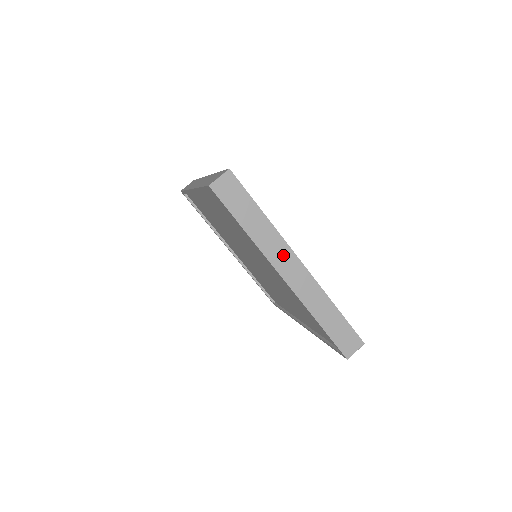
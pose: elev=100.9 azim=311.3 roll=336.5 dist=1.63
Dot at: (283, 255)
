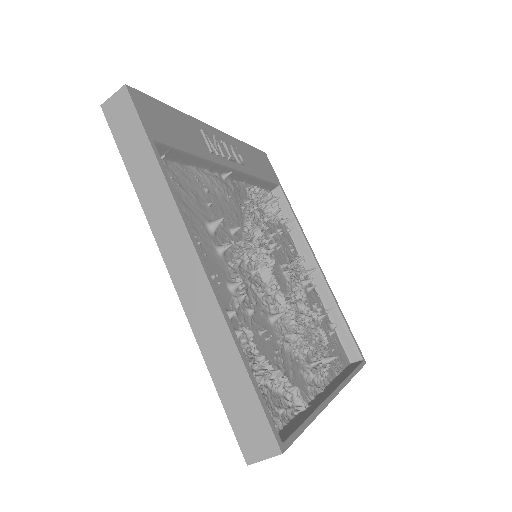
Dot at: occluded
